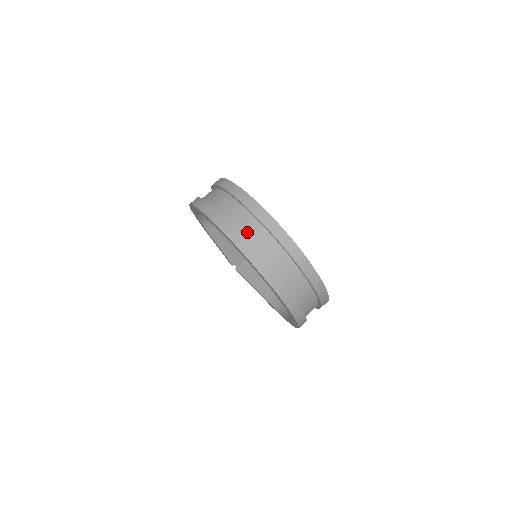
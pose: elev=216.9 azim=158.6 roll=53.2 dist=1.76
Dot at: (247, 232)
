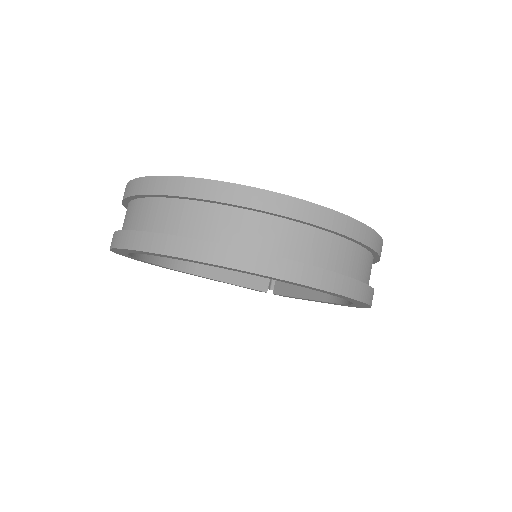
Dot at: (161, 224)
